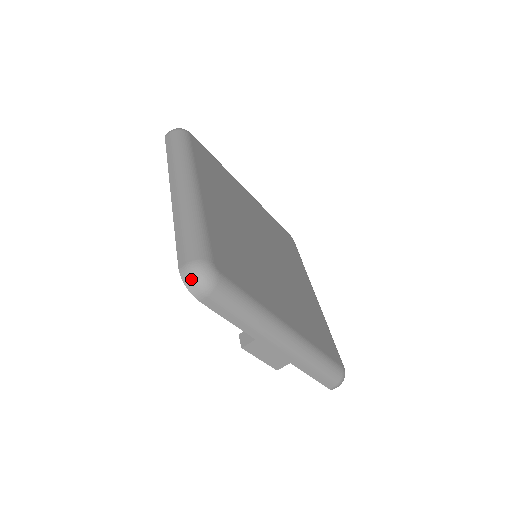
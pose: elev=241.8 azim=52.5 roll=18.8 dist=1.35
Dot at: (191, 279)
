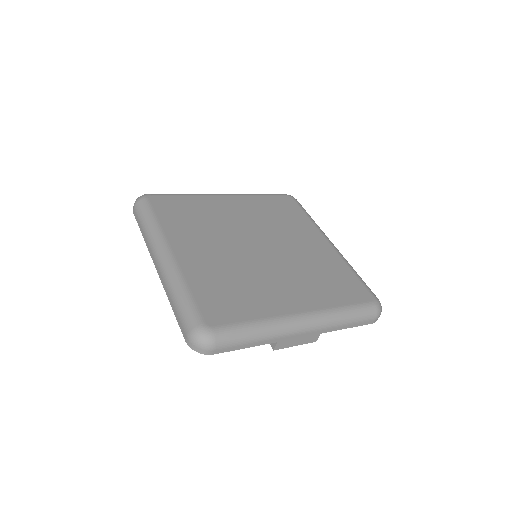
Dot at: (196, 346)
